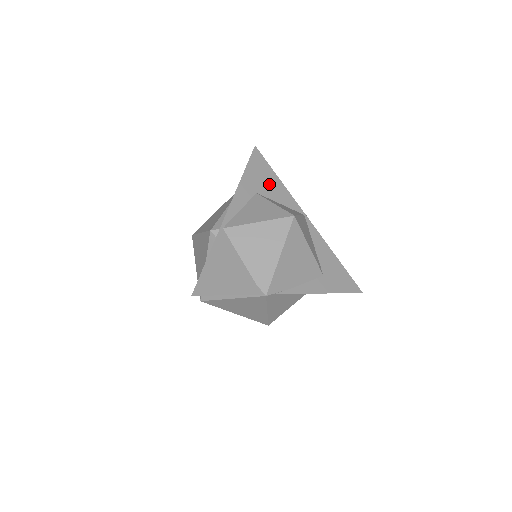
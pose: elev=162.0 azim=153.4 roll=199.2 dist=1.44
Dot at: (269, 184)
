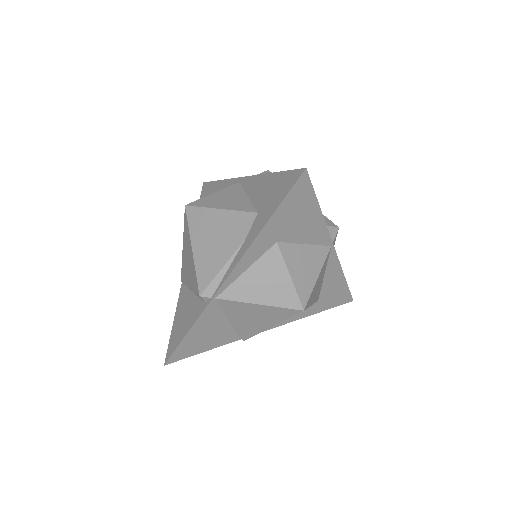
Dot at: (301, 223)
